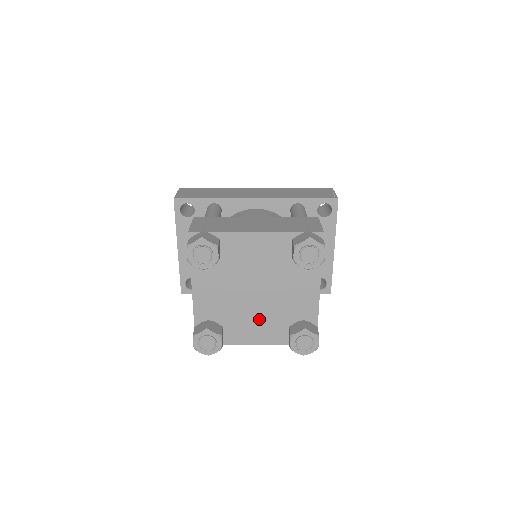
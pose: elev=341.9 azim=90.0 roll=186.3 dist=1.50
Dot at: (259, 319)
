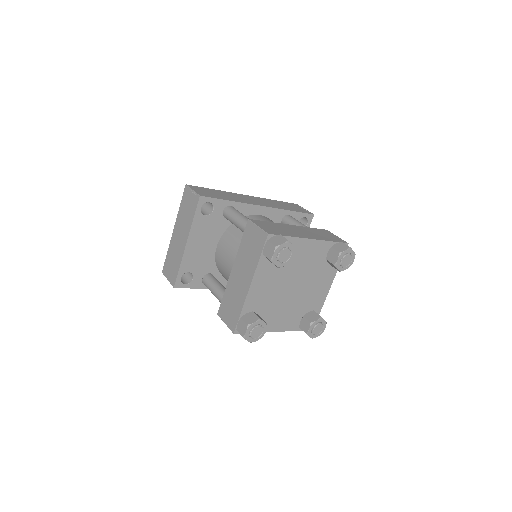
Dot at: (286, 310)
